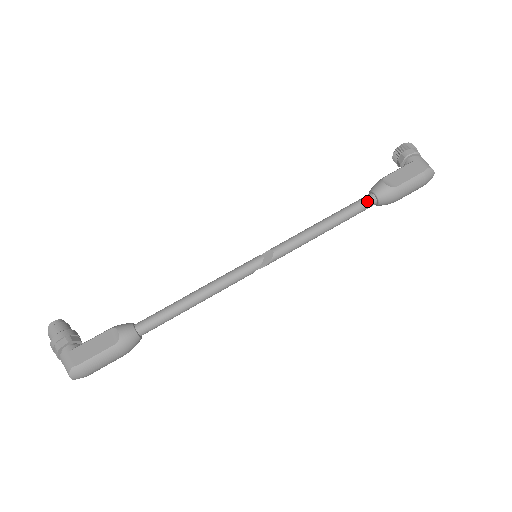
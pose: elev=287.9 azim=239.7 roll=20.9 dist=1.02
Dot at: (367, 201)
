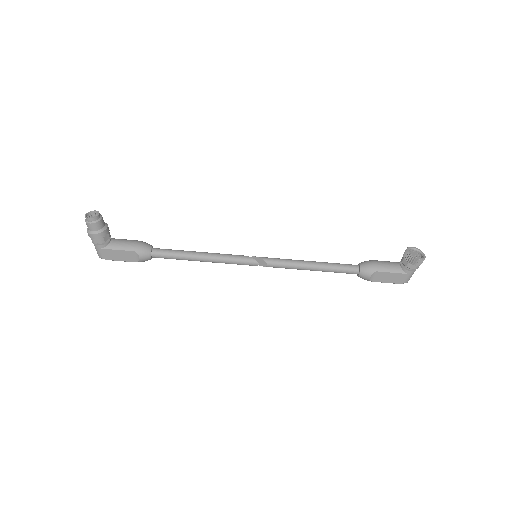
Dot at: occluded
